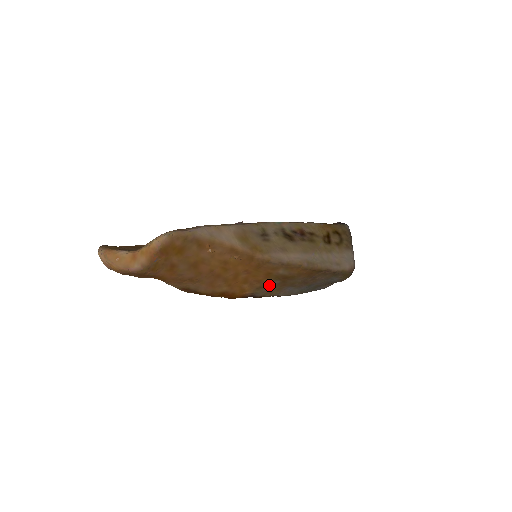
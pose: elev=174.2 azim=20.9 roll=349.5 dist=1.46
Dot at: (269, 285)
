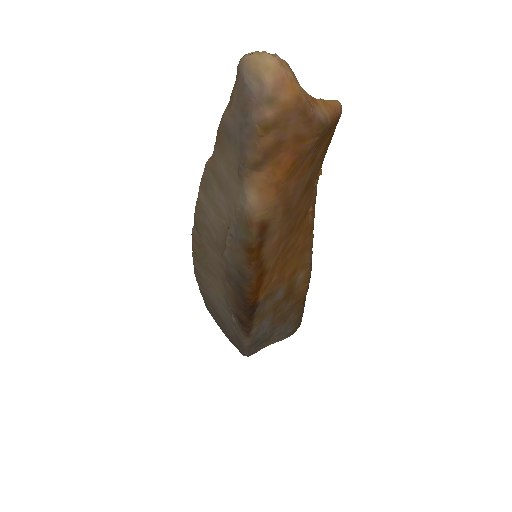
Dot at: (273, 297)
